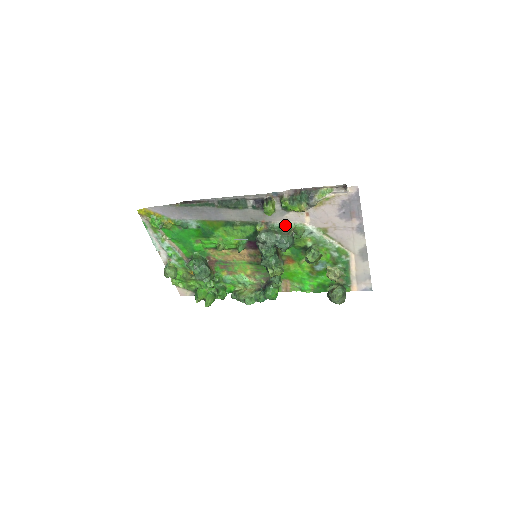
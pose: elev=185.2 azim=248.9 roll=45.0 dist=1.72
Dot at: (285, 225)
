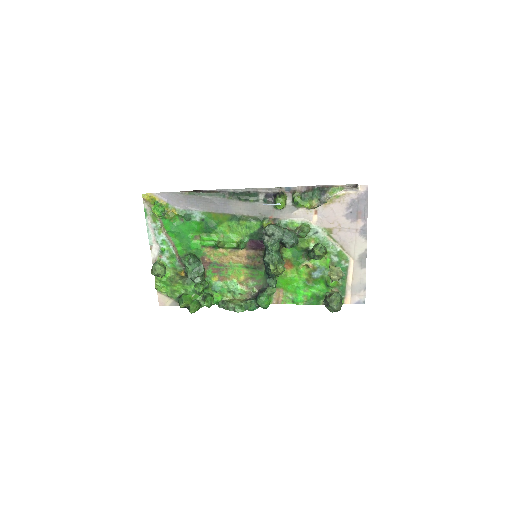
Dot at: (292, 222)
